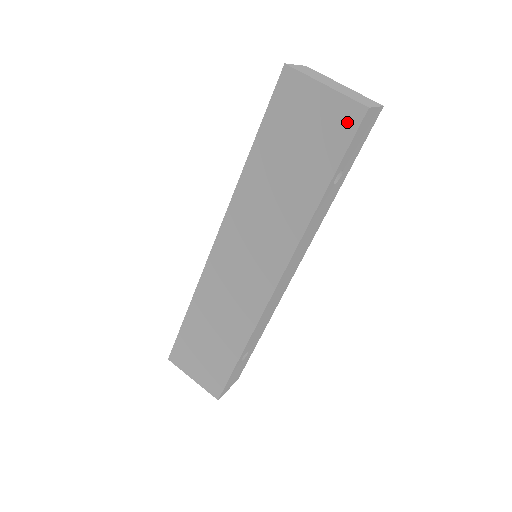
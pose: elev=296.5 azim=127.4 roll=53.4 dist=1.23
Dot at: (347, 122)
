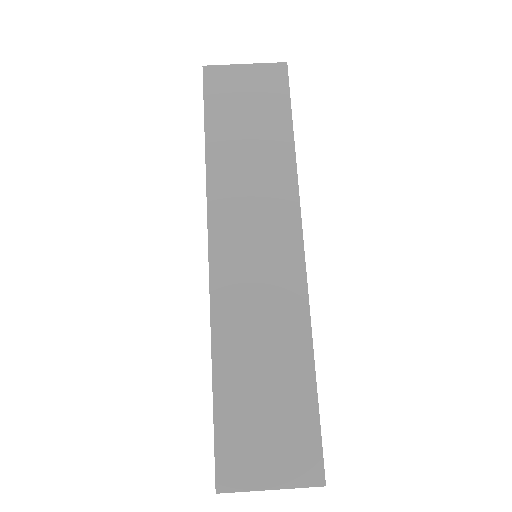
Dot at: (277, 78)
